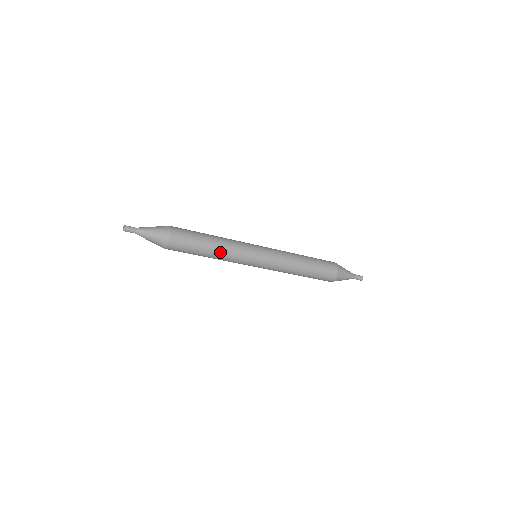
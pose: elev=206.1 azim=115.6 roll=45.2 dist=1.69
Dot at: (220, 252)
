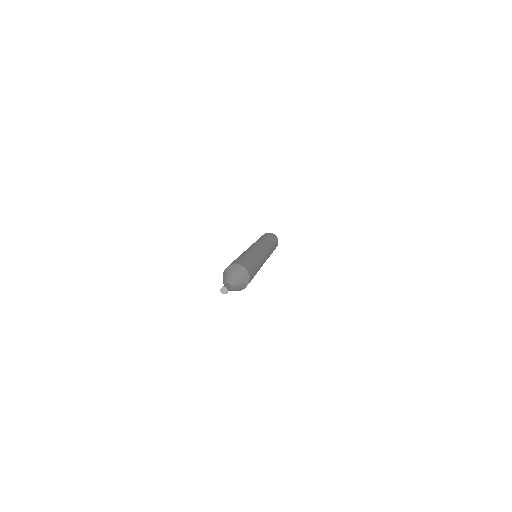
Dot at: occluded
